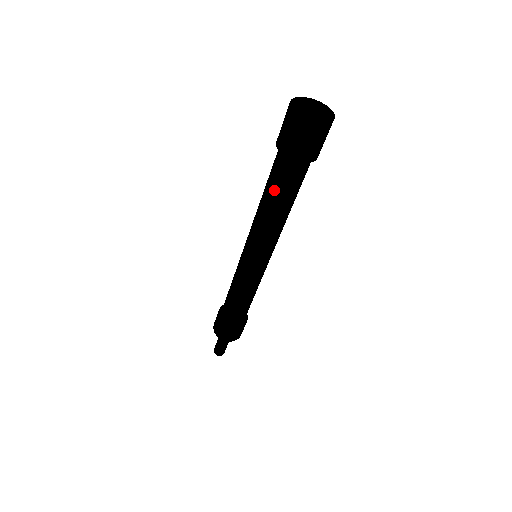
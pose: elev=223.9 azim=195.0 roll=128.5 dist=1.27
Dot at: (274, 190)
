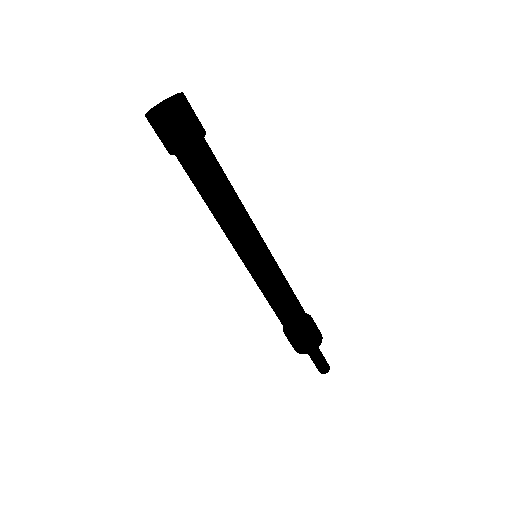
Dot at: (205, 187)
